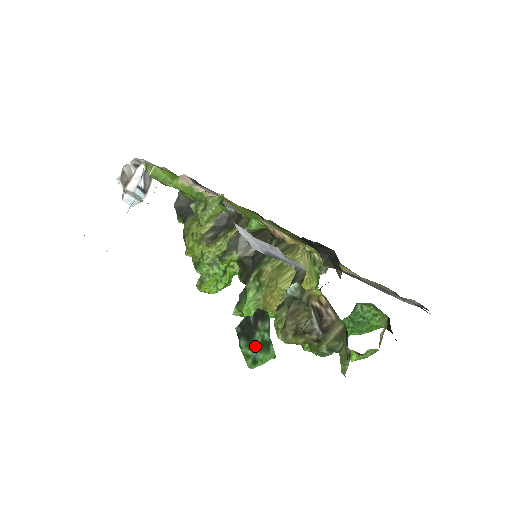
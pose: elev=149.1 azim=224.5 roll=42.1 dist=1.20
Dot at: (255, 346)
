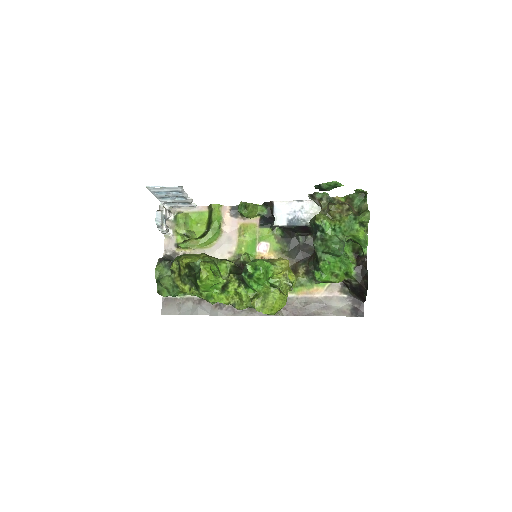
Dot at: occluded
